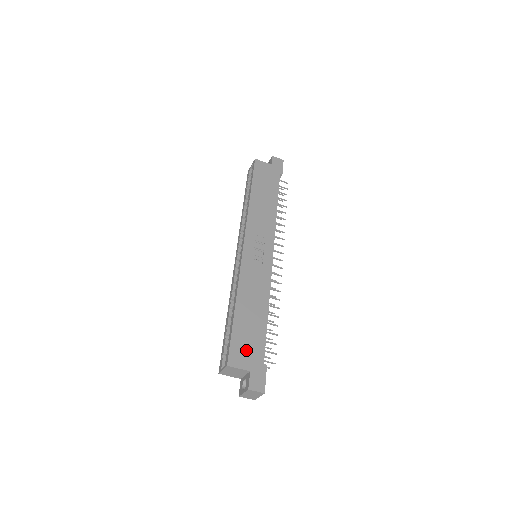
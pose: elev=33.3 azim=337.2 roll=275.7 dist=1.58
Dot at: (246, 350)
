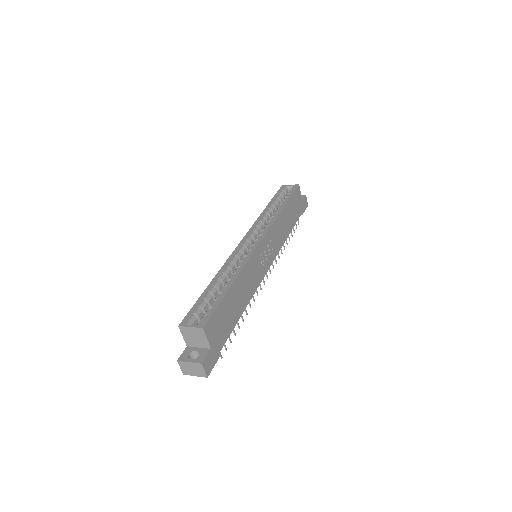
Dot at: (219, 327)
